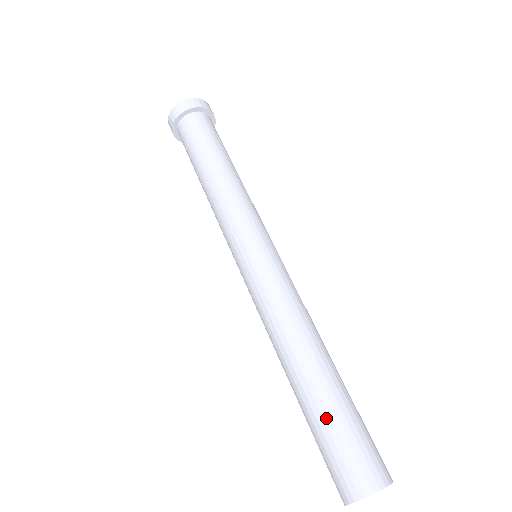
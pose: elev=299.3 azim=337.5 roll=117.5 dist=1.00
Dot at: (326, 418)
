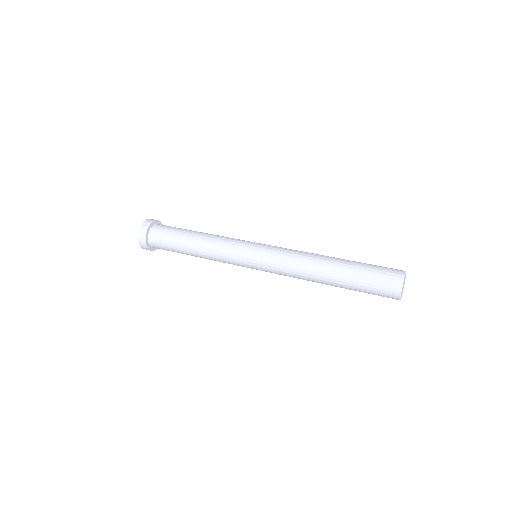
Dot at: (358, 279)
